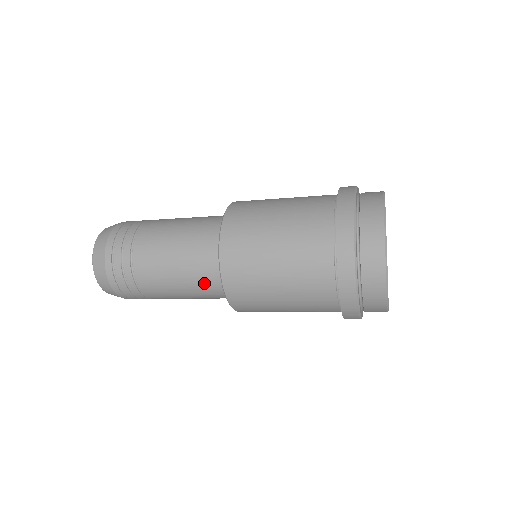
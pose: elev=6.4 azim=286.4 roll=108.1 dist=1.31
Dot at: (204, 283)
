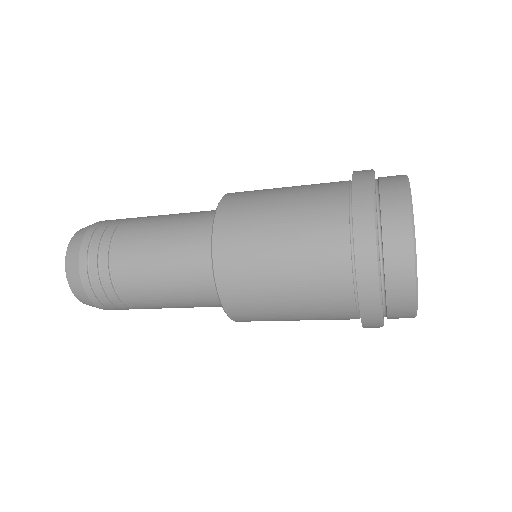
Dot at: (195, 288)
